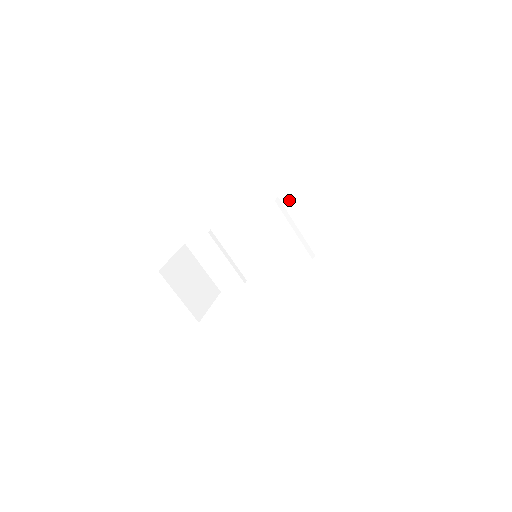
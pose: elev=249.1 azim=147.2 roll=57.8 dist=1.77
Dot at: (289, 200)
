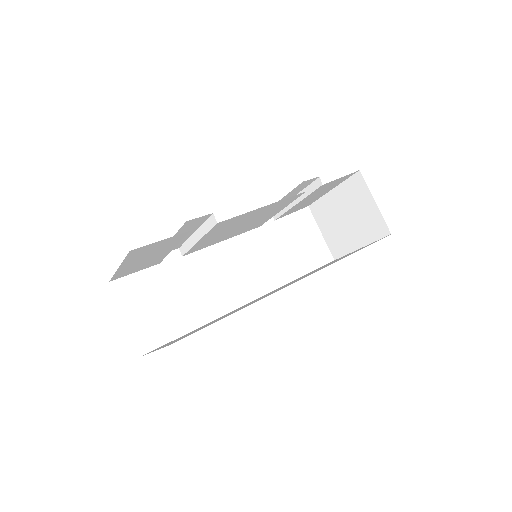
Dot at: (306, 183)
